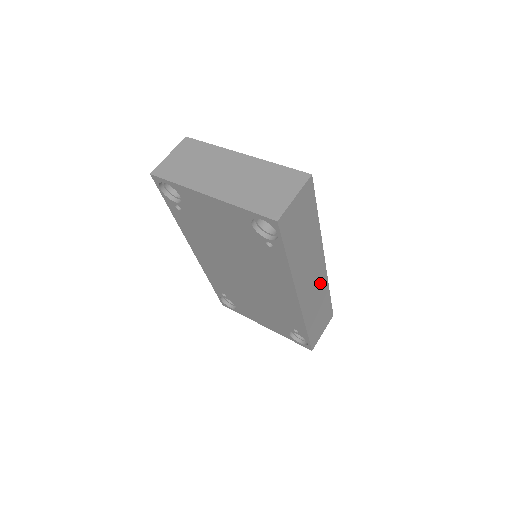
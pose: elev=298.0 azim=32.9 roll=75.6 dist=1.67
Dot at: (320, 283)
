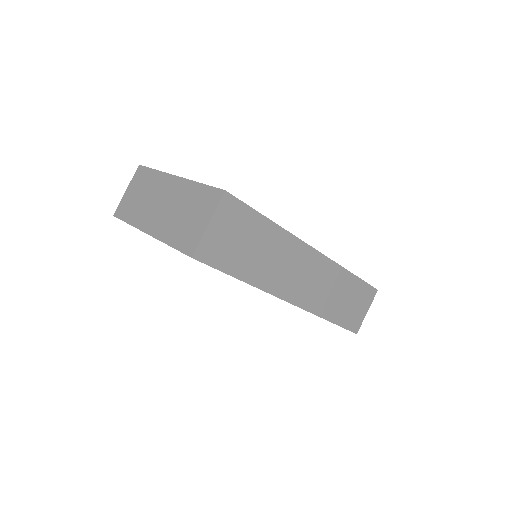
Dot at: (325, 273)
